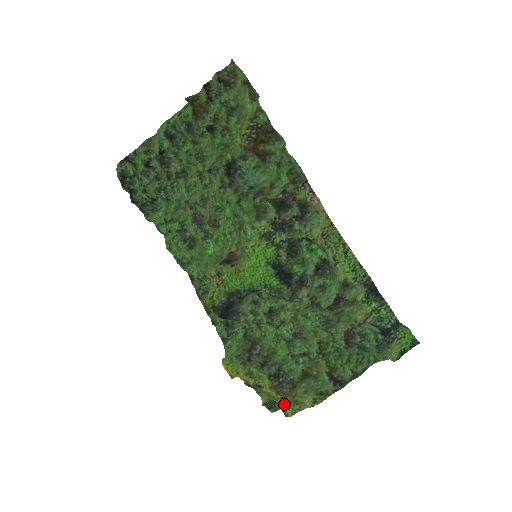
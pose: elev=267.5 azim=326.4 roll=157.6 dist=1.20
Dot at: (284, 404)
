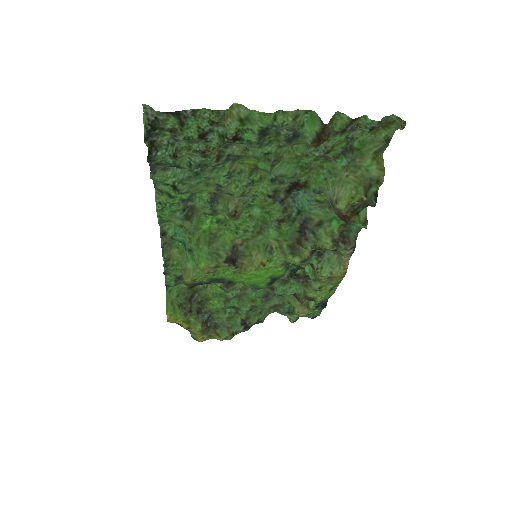
Dot at: (201, 337)
